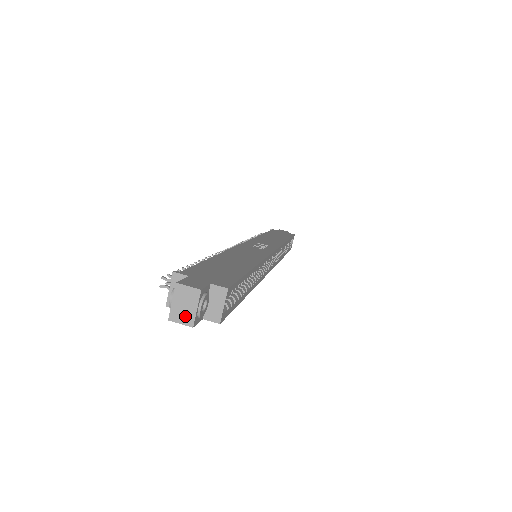
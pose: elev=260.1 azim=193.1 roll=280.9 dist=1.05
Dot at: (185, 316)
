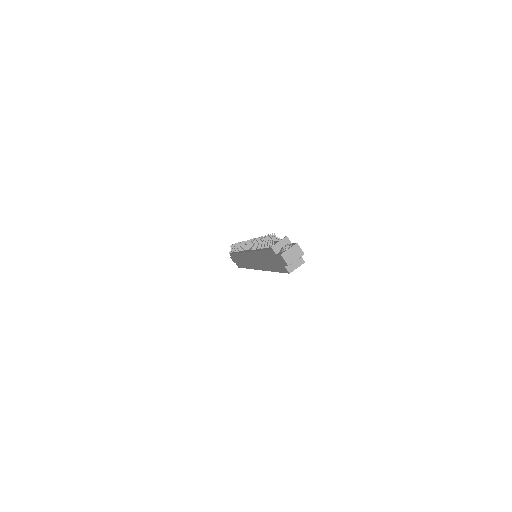
Dot at: (289, 259)
